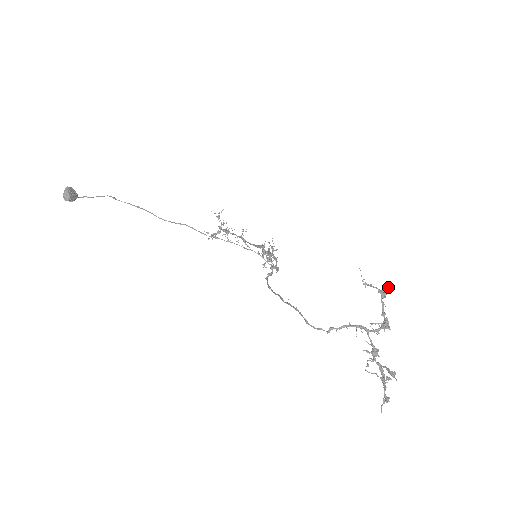
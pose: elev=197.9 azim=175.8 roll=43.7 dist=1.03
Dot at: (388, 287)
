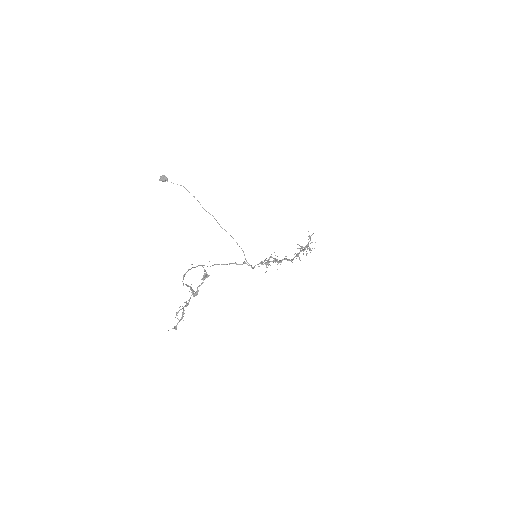
Dot at: (205, 275)
